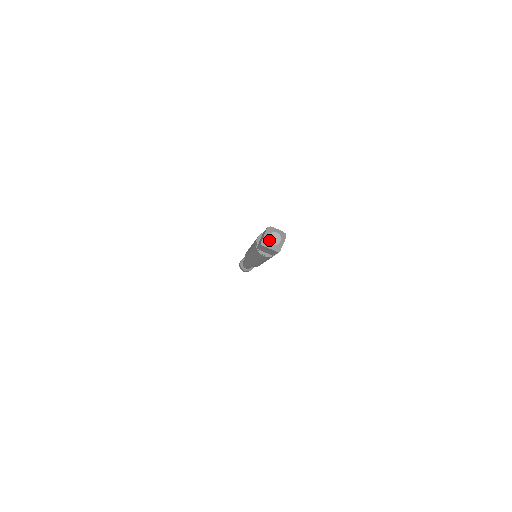
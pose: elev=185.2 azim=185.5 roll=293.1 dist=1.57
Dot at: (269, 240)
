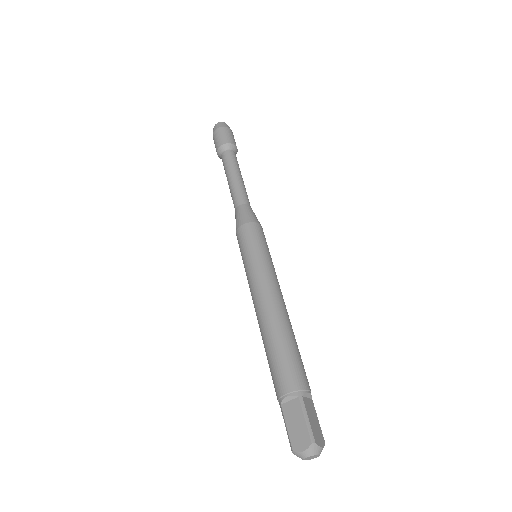
Dot at: (305, 459)
